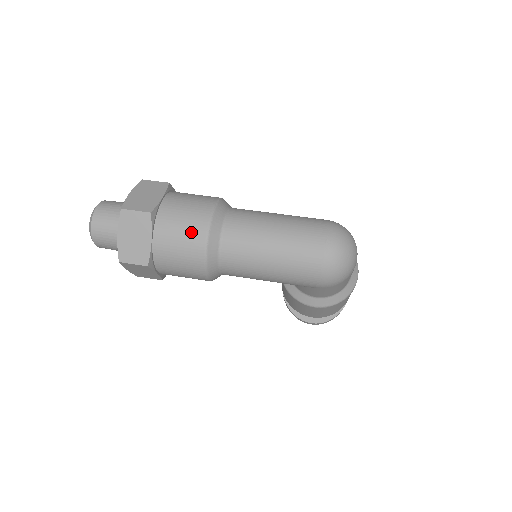
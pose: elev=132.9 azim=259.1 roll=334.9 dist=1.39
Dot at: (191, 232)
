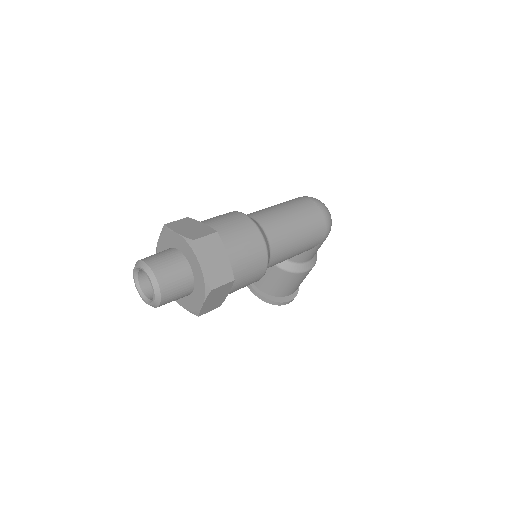
Dot at: (249, 234)
